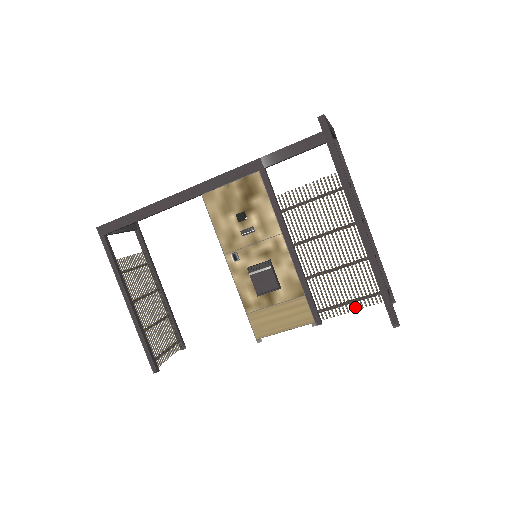
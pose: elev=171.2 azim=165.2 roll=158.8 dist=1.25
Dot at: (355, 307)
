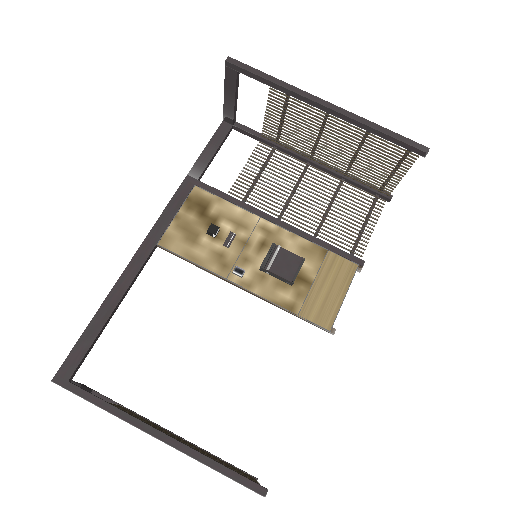
Dot at: (372, 225)
